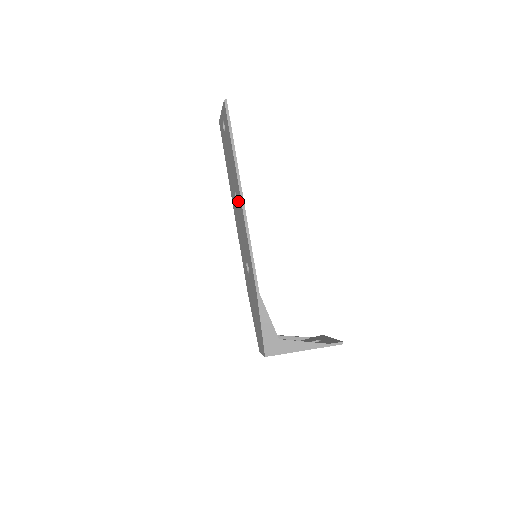
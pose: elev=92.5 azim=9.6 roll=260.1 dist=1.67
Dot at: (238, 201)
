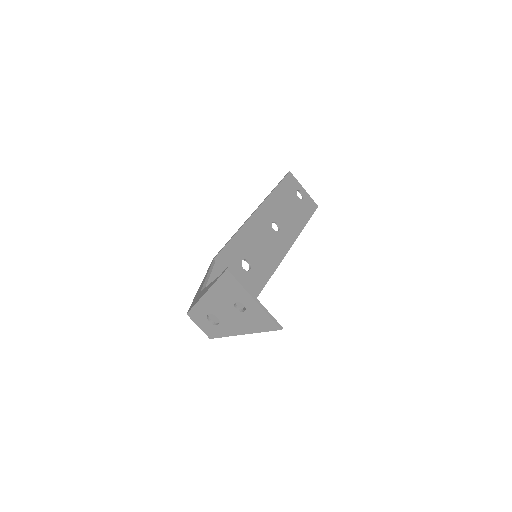
Dot at: (264, 222)
